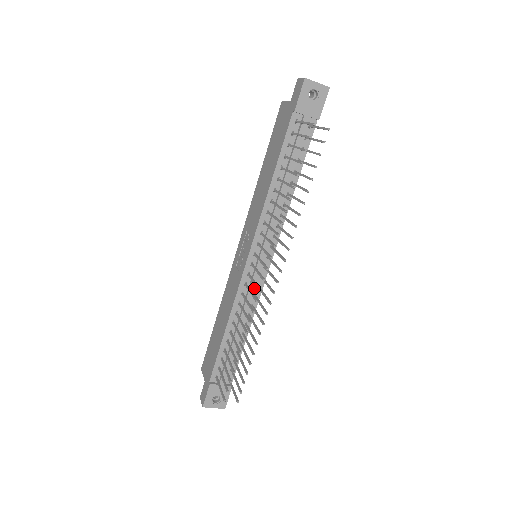
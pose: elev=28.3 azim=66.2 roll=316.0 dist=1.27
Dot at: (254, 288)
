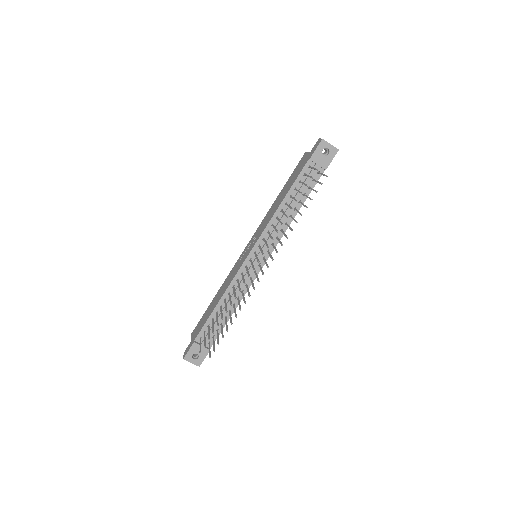
Dot at: (247, 278)
